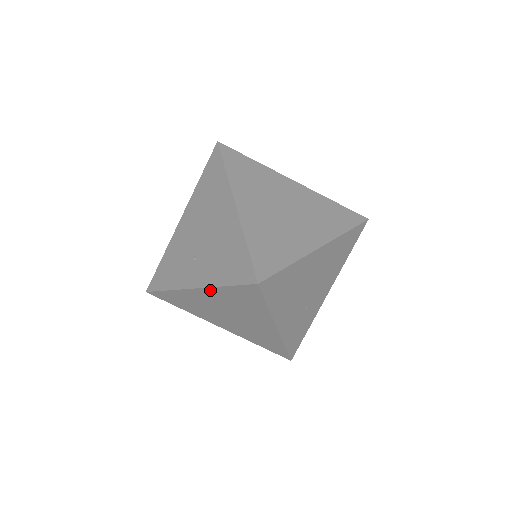
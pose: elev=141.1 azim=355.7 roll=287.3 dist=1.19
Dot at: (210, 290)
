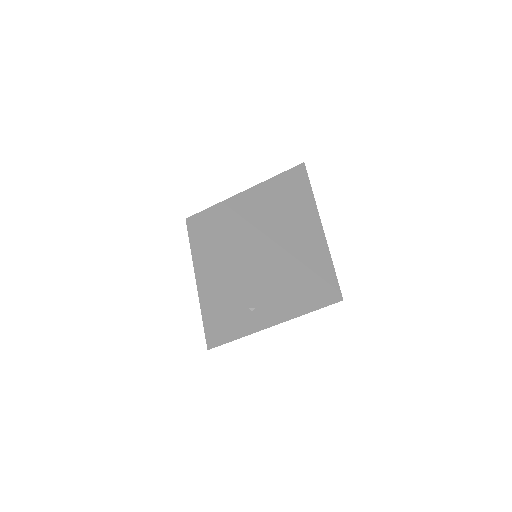
Dot at: (287, 320)
